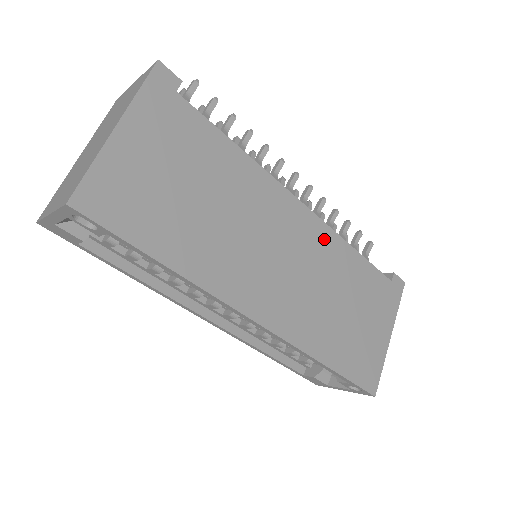
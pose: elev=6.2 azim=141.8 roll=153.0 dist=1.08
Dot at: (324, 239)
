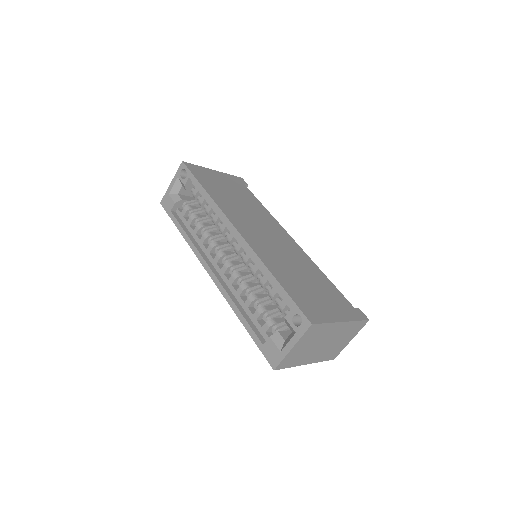
Dot at: (301, 254)
